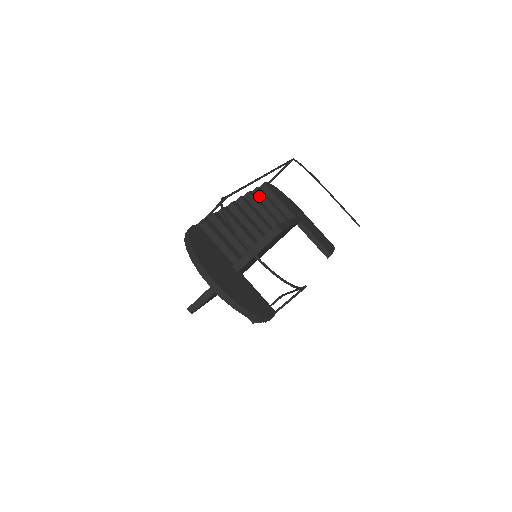
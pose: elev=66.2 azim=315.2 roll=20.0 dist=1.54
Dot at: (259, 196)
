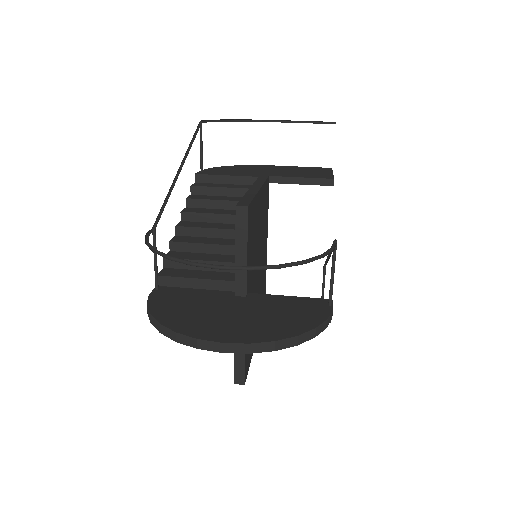
Dot at: (202, 192)
